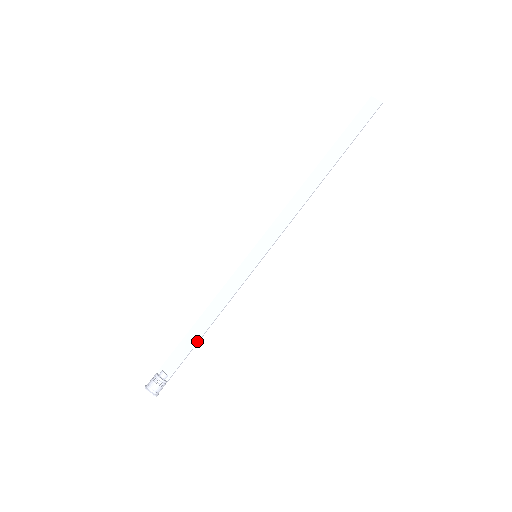
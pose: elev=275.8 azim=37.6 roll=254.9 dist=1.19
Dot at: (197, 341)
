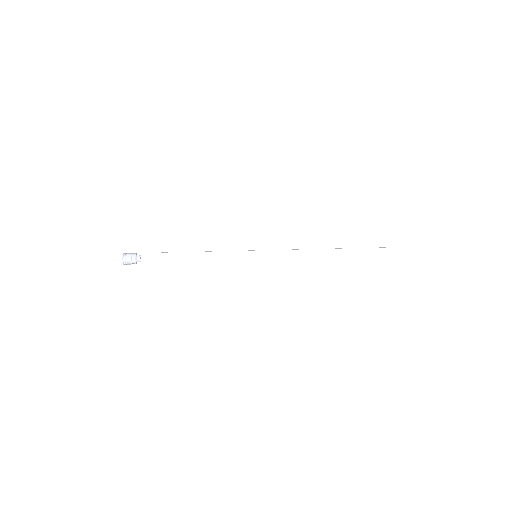
Dot at: (176, 263)
